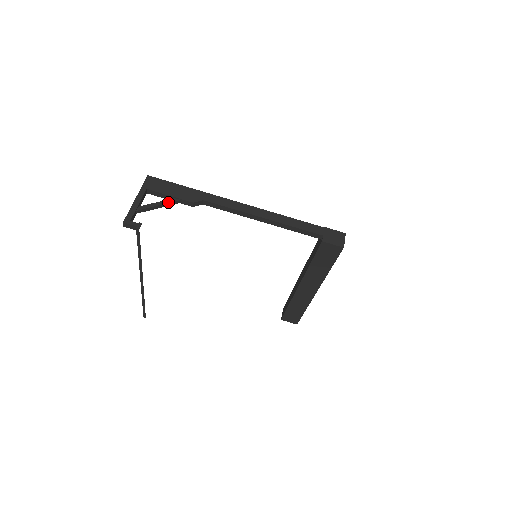
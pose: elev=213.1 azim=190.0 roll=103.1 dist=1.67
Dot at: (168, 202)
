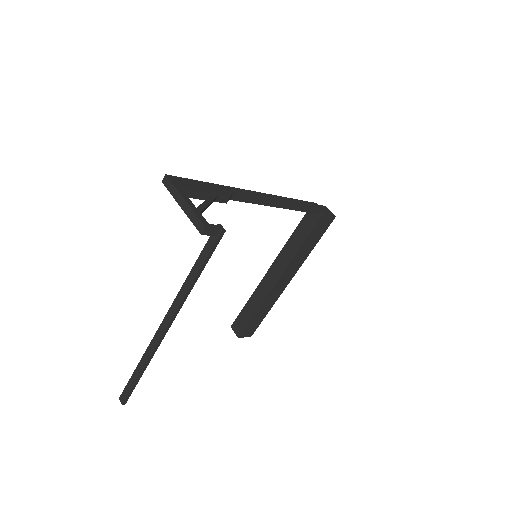
Dot at: (212, 200)
